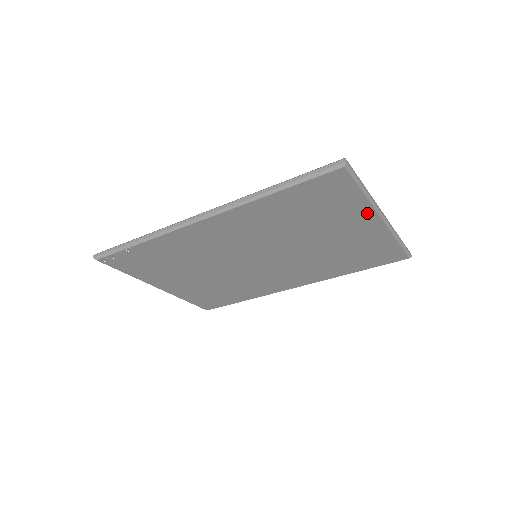
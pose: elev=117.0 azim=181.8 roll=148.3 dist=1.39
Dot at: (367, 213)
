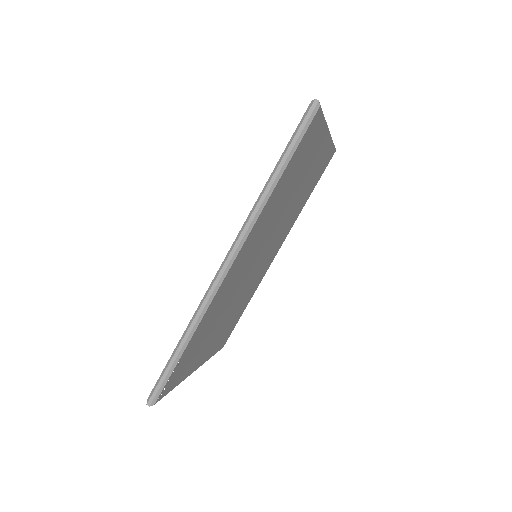
Dot at: (323, 136)
